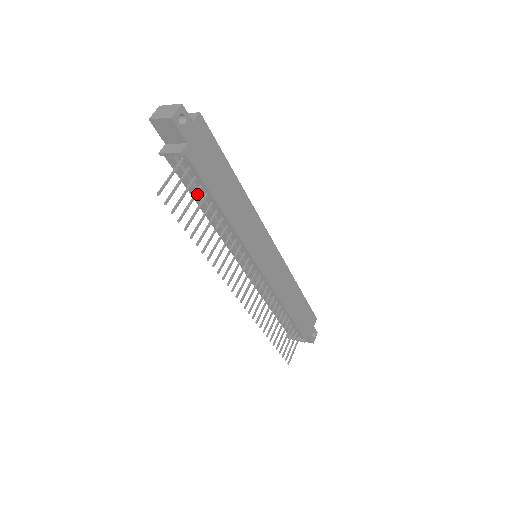
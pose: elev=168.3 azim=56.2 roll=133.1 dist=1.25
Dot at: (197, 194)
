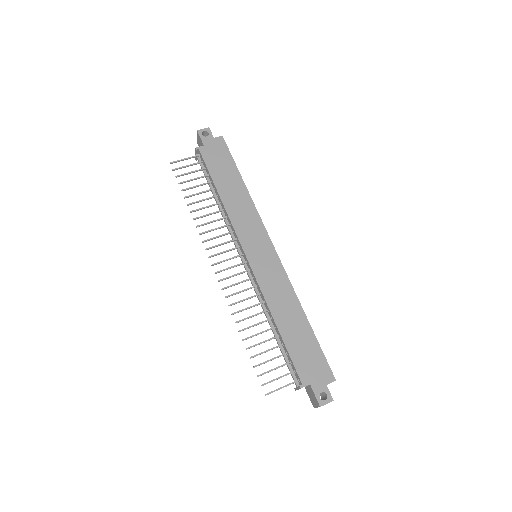
Dot at: (203, 177)
